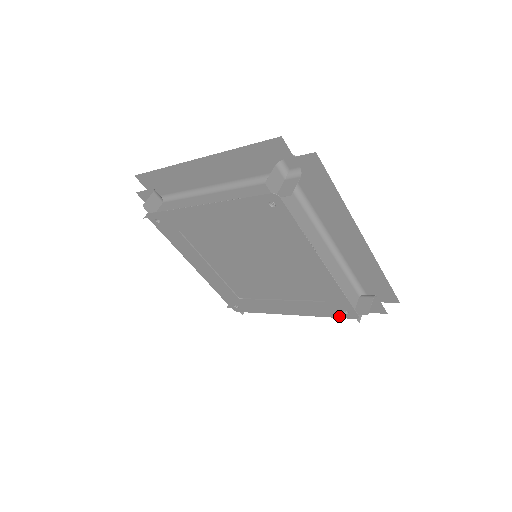
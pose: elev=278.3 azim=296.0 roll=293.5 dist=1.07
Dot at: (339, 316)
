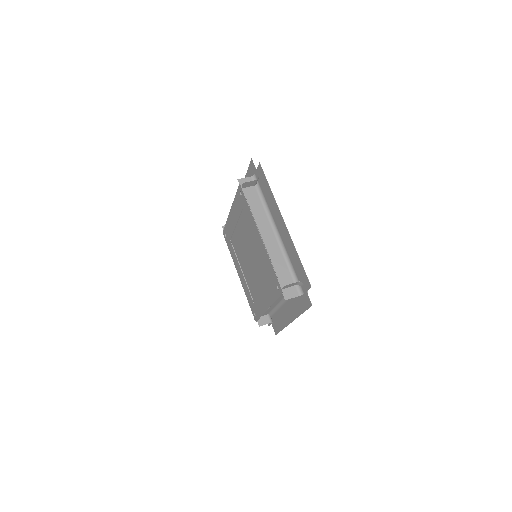
Dot at: (252, 309)
